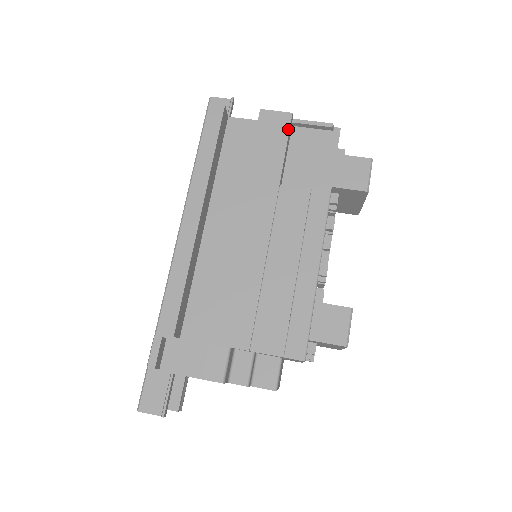
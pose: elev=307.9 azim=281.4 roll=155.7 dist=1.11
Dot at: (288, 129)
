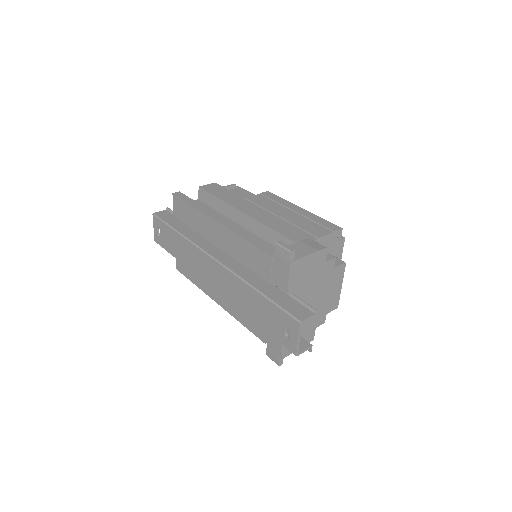
Dot at: (221, 186)
